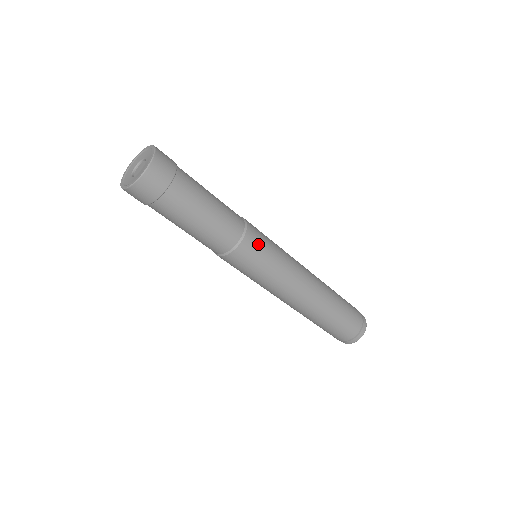
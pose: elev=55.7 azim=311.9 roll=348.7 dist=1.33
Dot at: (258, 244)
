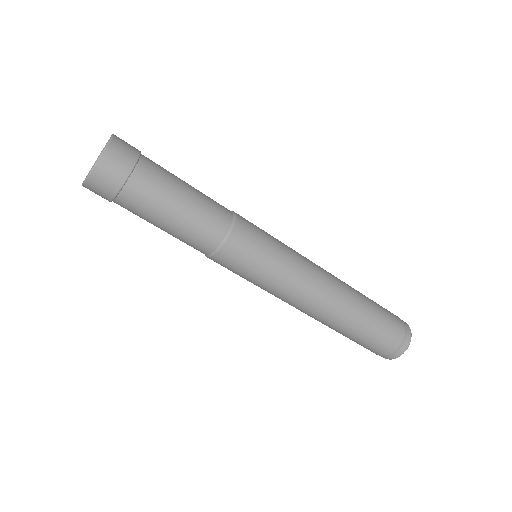
Dot at: (253, 234)
